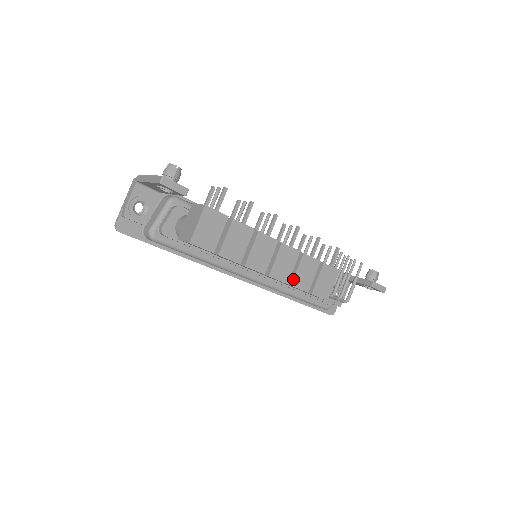
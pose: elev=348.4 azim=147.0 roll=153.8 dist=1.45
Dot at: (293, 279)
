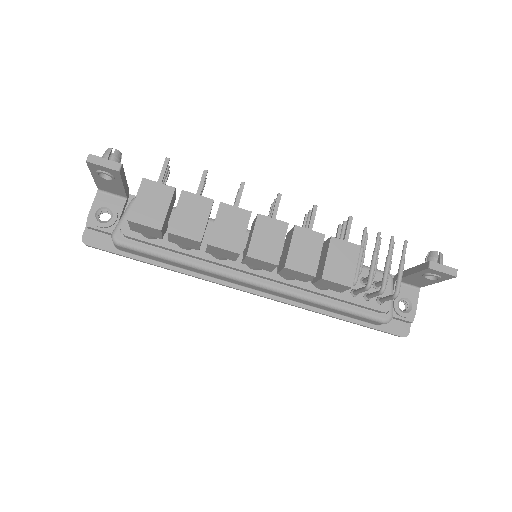
Dot at: (286, 259)
